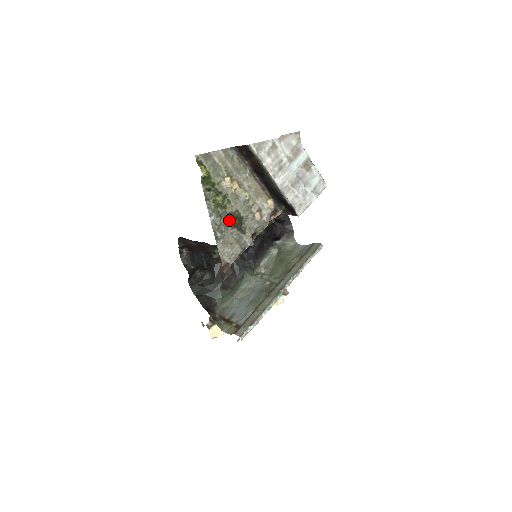
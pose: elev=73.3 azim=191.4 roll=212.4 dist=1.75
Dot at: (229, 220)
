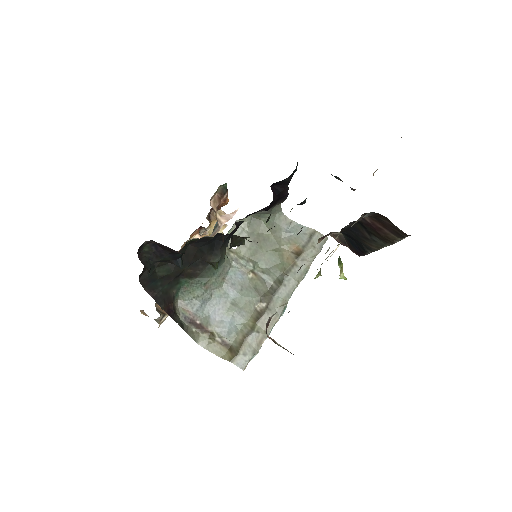
Dot at: occluded
